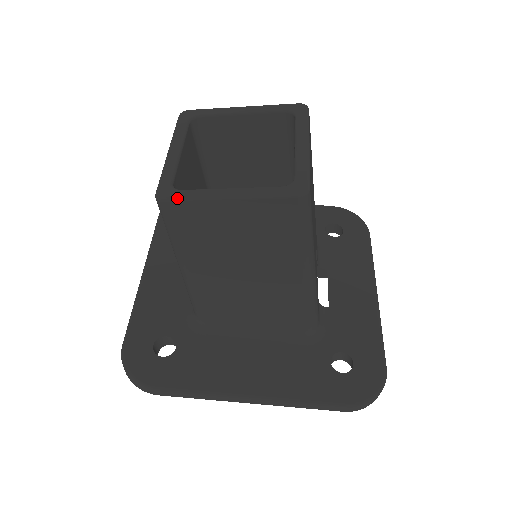
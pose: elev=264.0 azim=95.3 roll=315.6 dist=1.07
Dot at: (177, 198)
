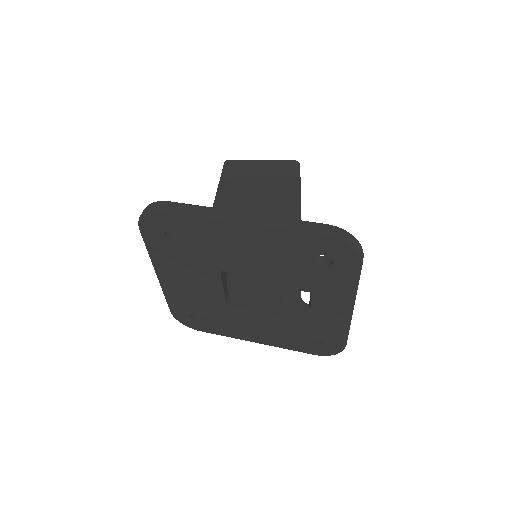
Dot at: (236, 160)
